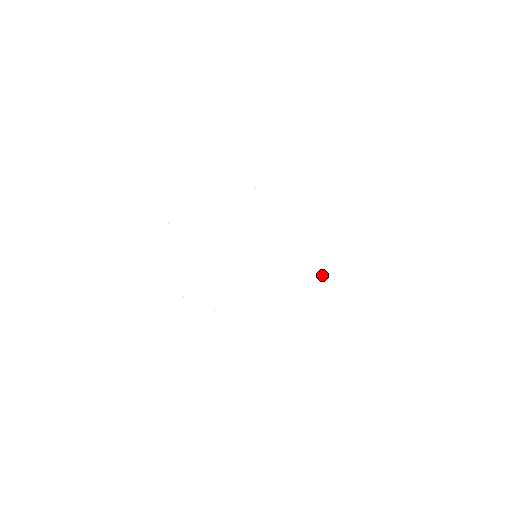
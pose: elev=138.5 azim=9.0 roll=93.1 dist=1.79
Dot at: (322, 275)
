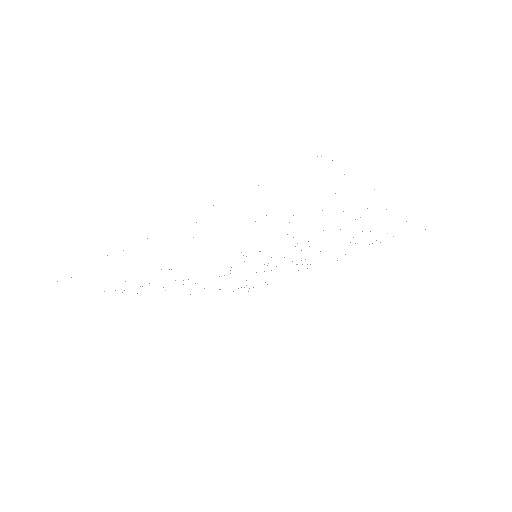
Dot at: (265, 282)
